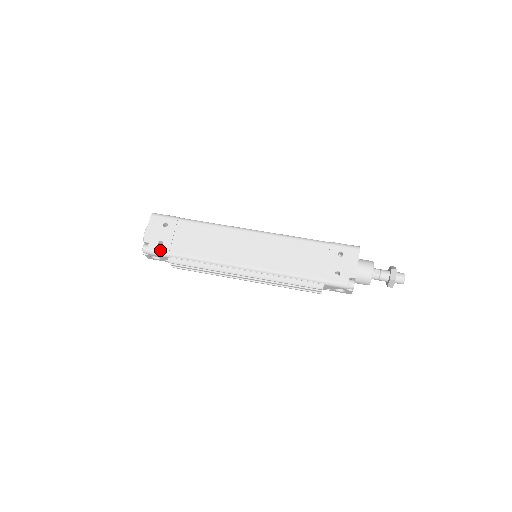
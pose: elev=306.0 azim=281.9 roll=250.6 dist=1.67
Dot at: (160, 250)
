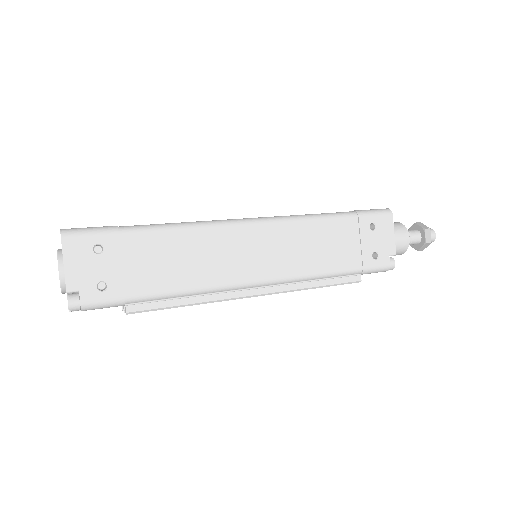
Dot at: (107, 299)
